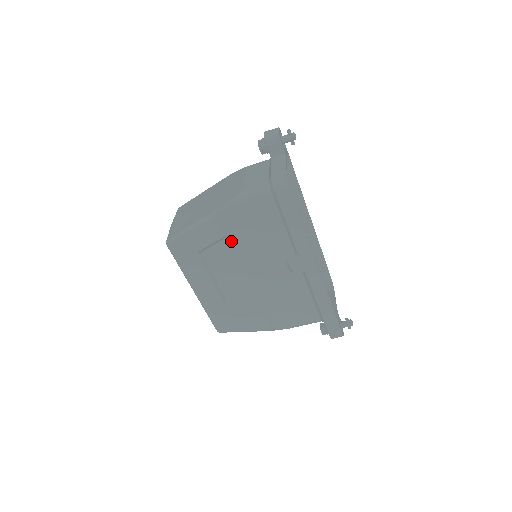
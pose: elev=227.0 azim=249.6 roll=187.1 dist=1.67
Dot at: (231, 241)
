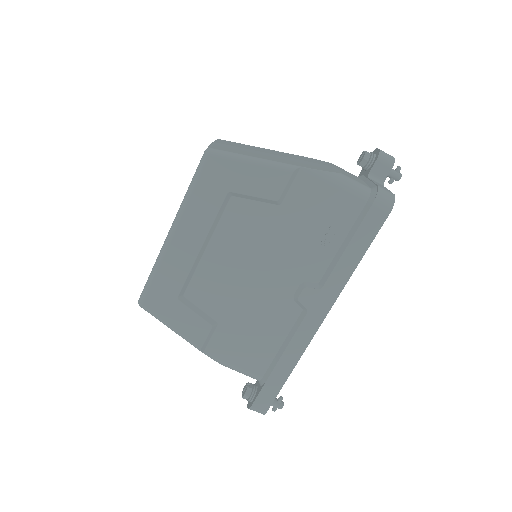
Dot at: (275, 213)
